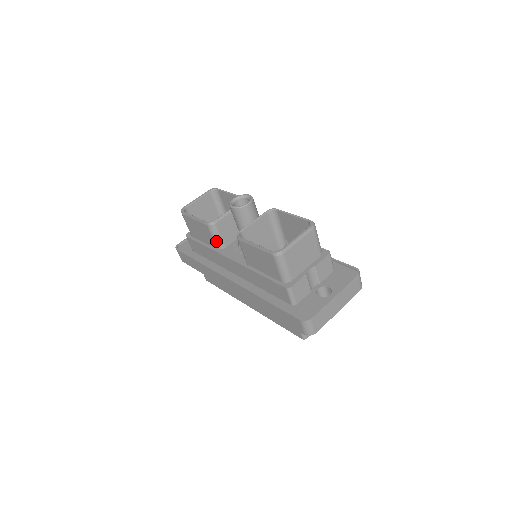
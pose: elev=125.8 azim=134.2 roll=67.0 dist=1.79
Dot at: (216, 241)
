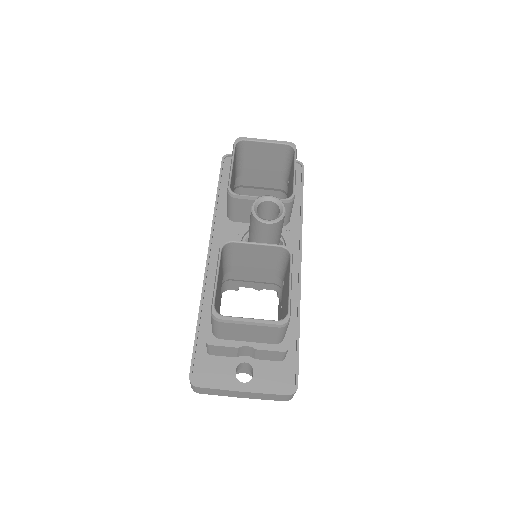
Dot at: (228, 209)
